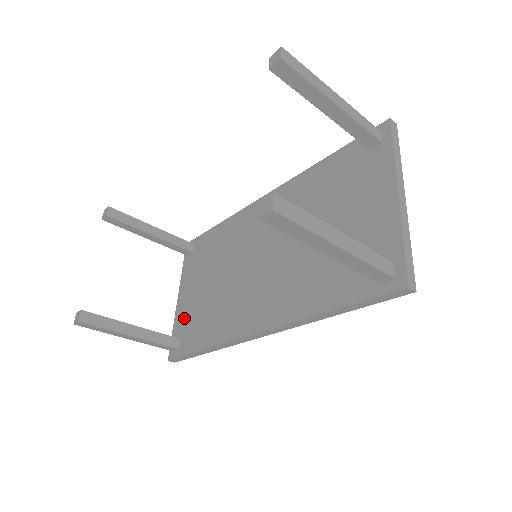
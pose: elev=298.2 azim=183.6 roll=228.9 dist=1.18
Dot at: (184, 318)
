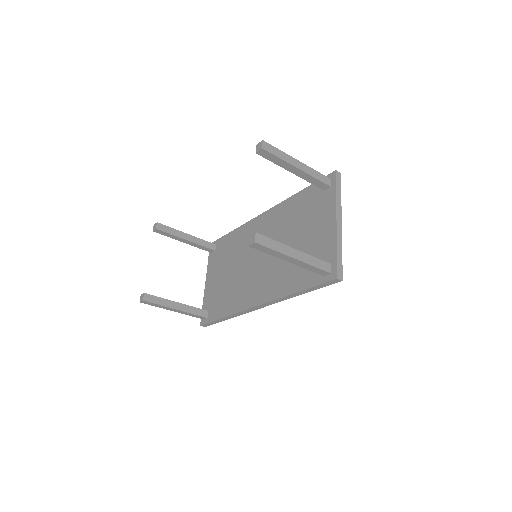
Dot at: (210, 297)
